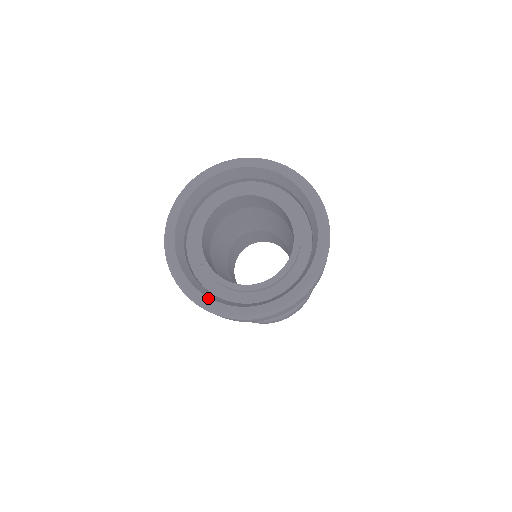
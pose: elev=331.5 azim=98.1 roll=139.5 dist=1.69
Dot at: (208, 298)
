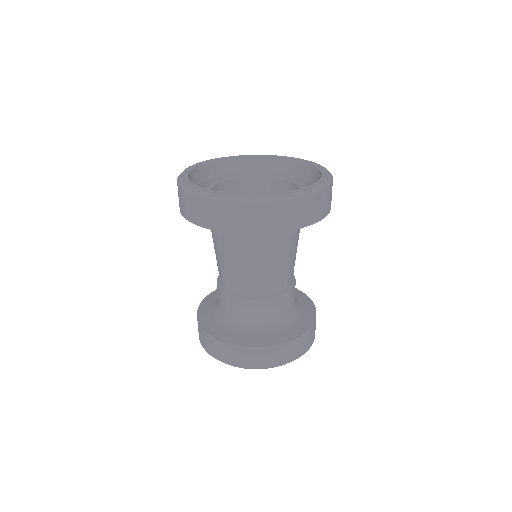
Dot at: (215, 191)
